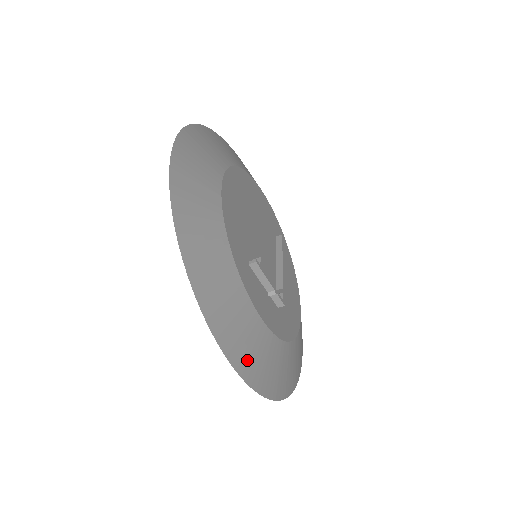
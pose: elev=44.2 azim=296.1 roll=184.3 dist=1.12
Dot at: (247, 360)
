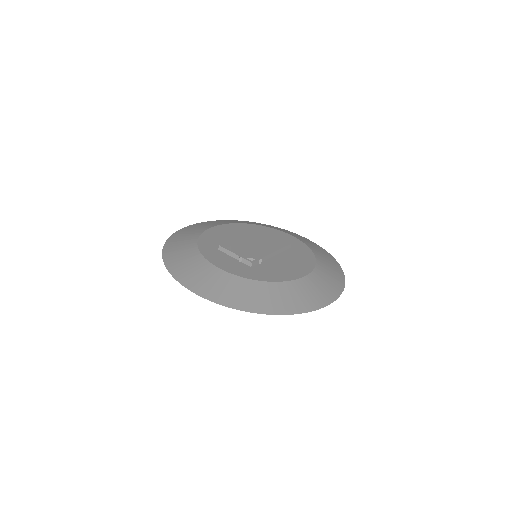
Dot at: (197, 283)
